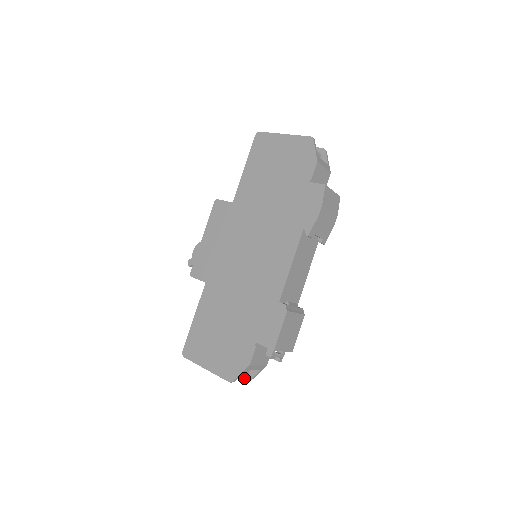
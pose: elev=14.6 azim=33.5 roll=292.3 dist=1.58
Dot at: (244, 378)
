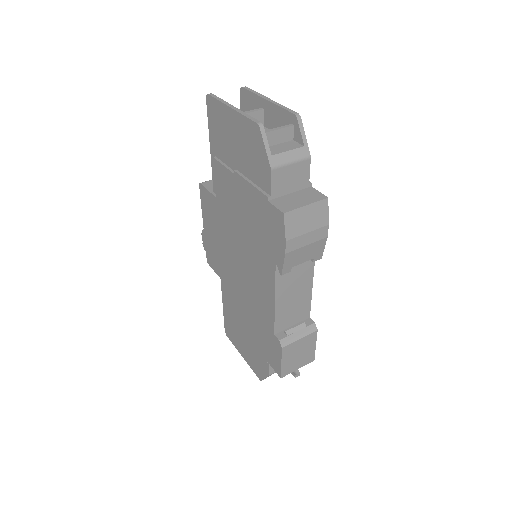
Dot at: occluded
